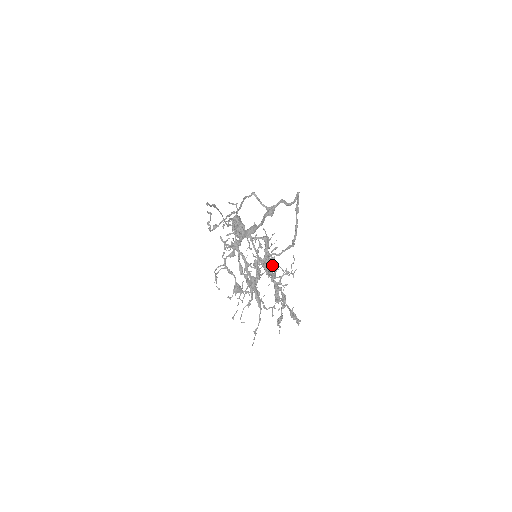
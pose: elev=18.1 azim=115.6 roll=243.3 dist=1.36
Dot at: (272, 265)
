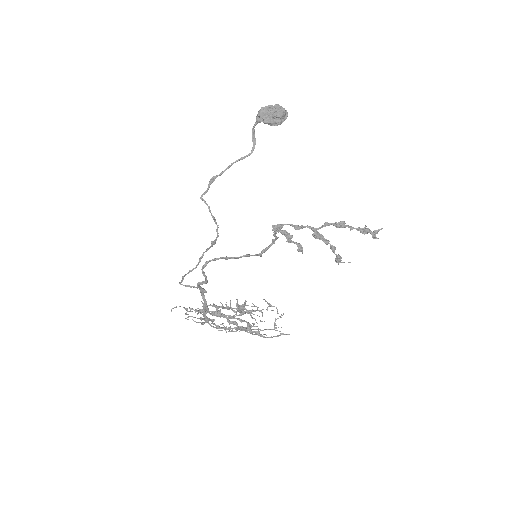
Dot at: (244, 313)
